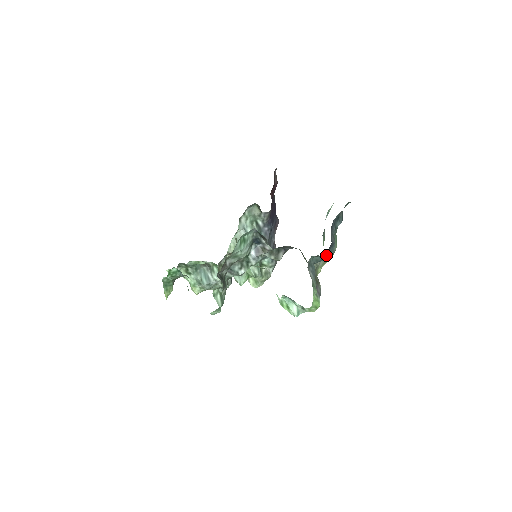
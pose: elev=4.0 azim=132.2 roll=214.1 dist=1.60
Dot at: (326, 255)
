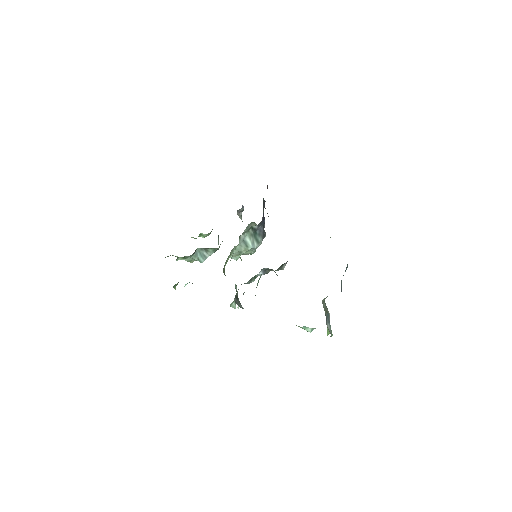
Dot at: occluded
